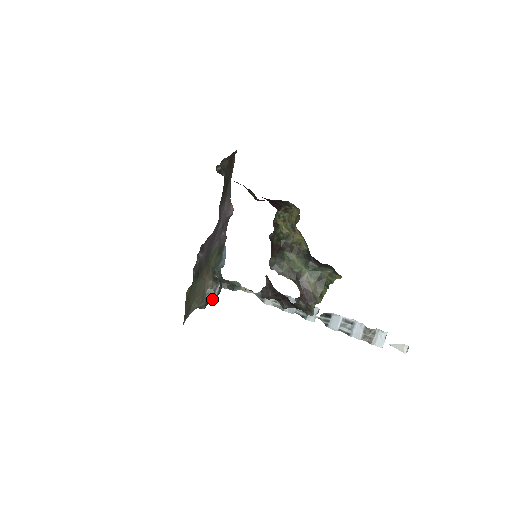
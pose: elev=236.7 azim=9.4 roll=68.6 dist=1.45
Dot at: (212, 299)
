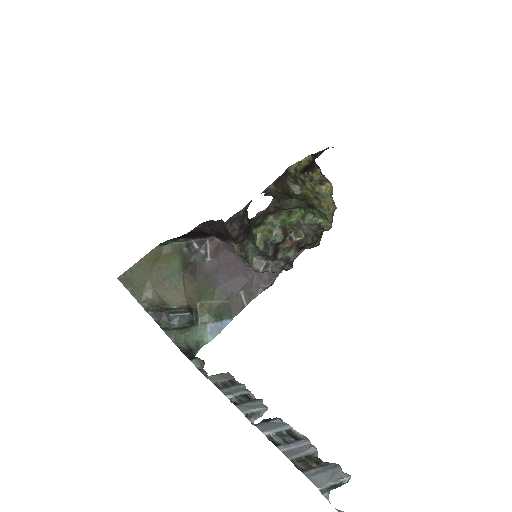
Dot at: (166, 321)
